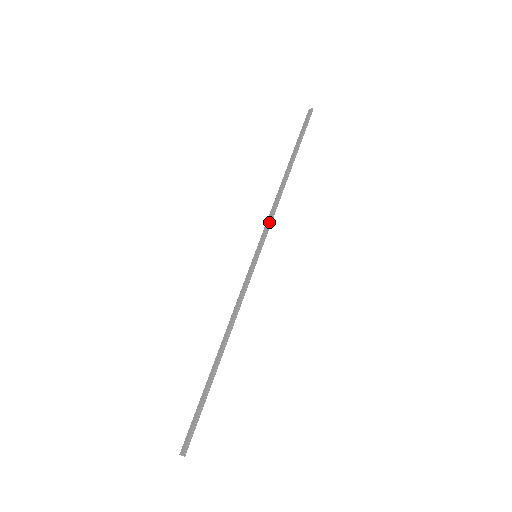
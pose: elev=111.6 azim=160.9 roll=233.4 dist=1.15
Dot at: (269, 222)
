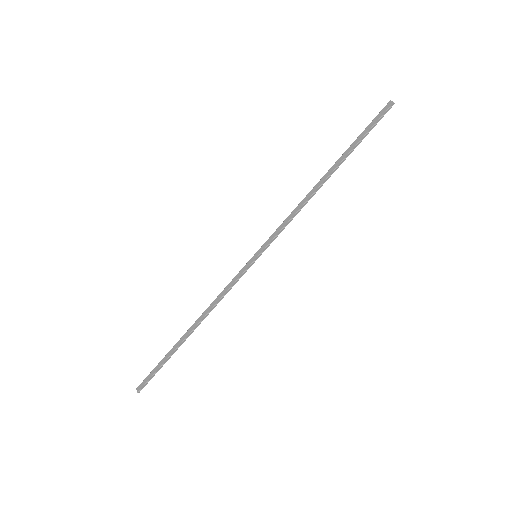
Dot at: (282, 227)
